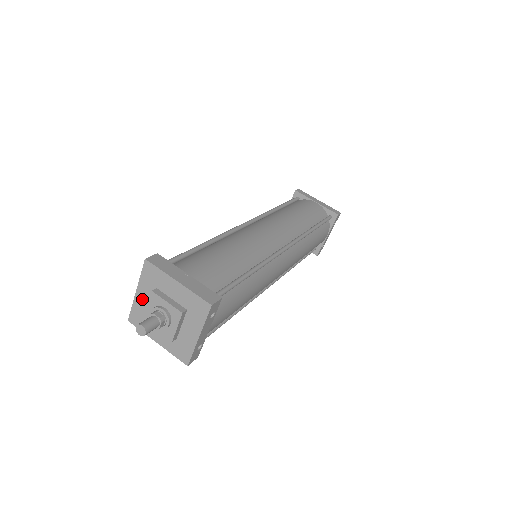
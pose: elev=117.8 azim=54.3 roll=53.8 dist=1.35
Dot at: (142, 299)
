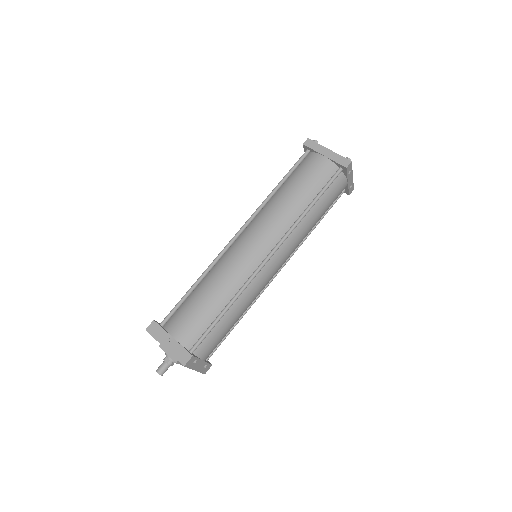
Dot at: occluded
